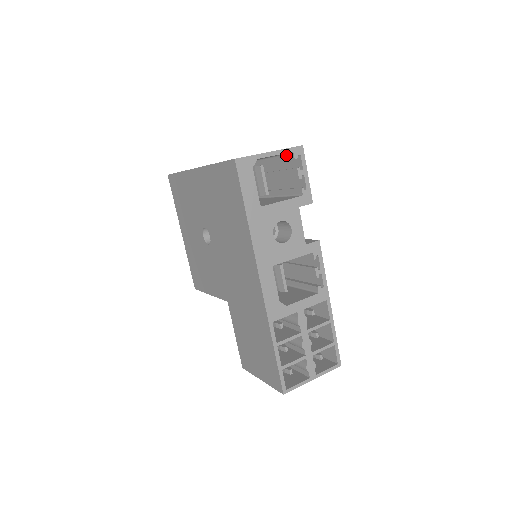
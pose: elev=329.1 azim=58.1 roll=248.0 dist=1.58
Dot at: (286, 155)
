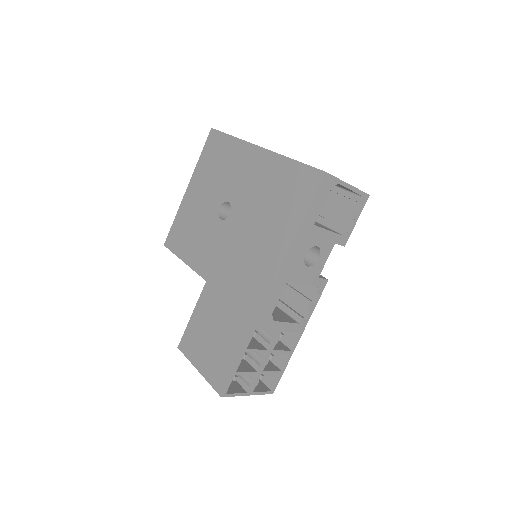
Dot at: (351, 193)
